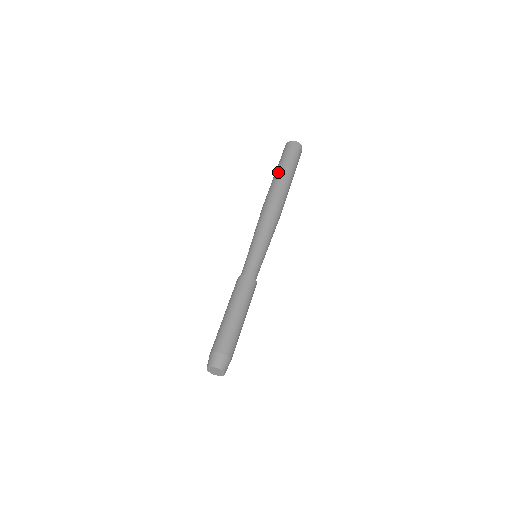
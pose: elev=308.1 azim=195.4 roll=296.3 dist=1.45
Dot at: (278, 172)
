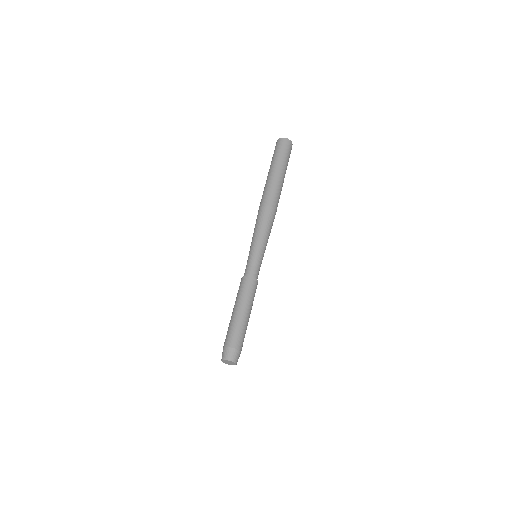
Dot at: occluded
